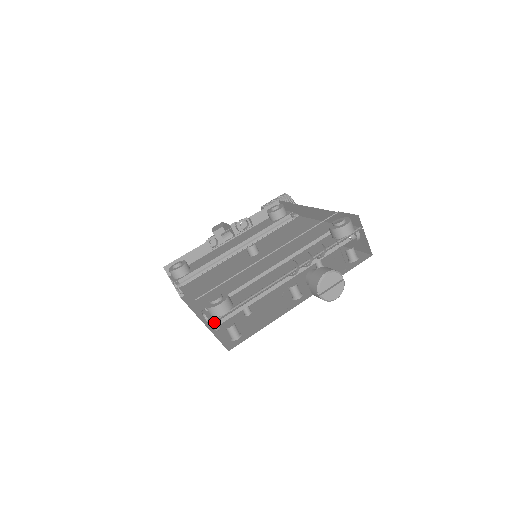
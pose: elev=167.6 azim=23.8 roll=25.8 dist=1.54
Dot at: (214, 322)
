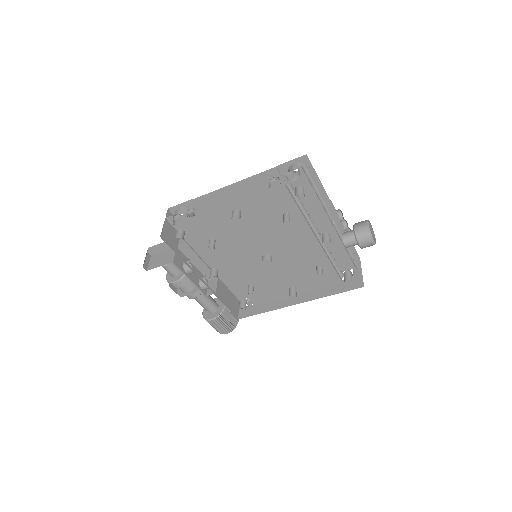
Dot at: (306, 164)
